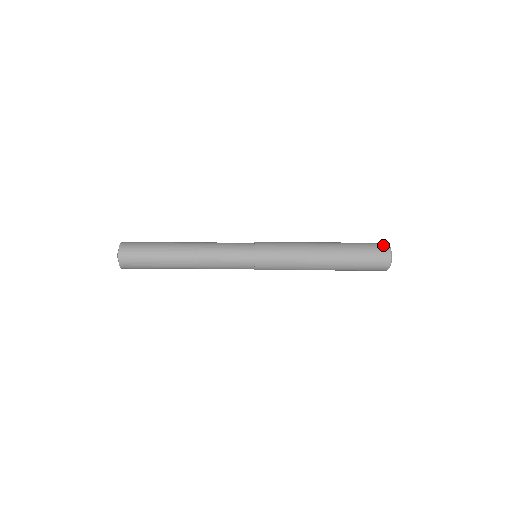
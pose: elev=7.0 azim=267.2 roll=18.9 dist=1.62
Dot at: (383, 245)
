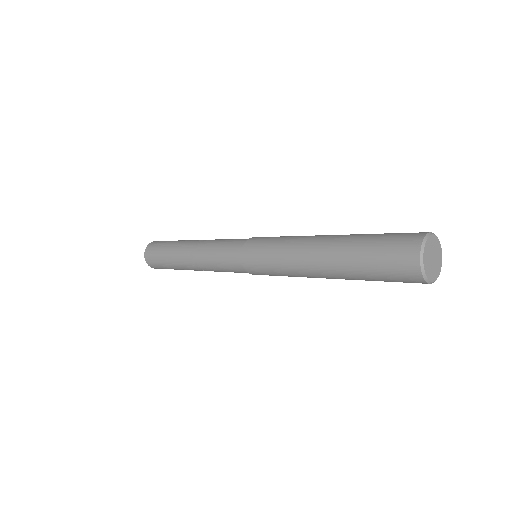
Dot at: (422, 232)
